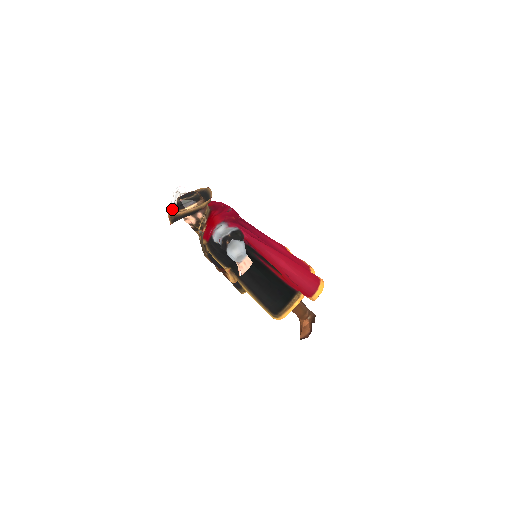
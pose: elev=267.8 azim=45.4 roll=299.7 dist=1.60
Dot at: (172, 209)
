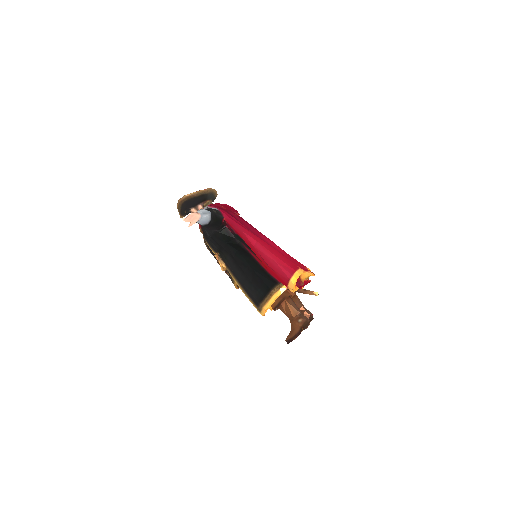
Dot at: occluded
